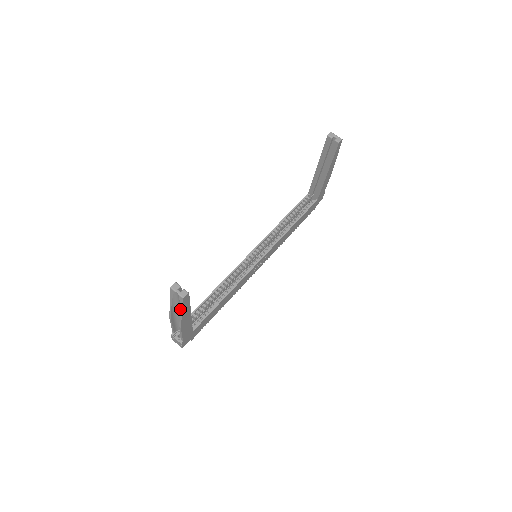
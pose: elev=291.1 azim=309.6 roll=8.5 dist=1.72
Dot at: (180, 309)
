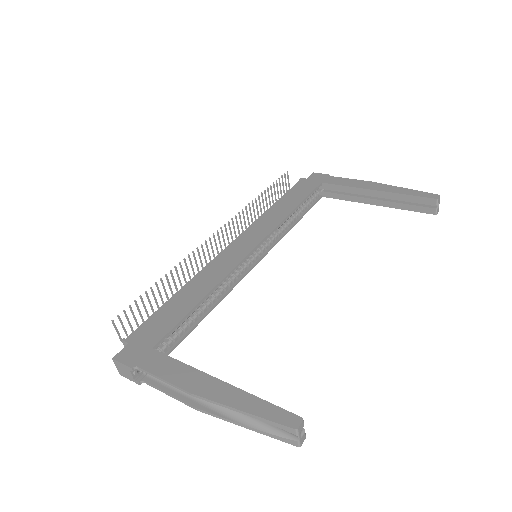
Dot at: (257, 429)
